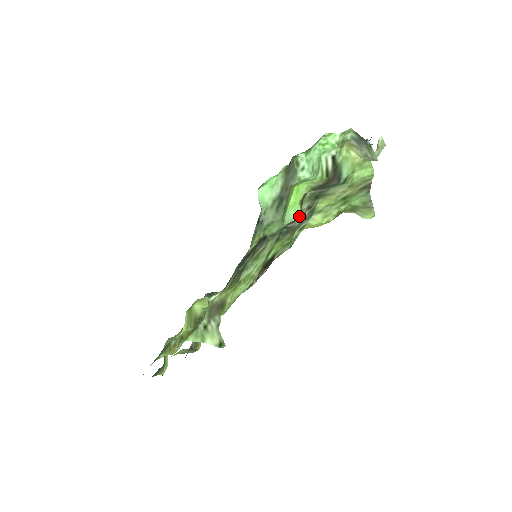
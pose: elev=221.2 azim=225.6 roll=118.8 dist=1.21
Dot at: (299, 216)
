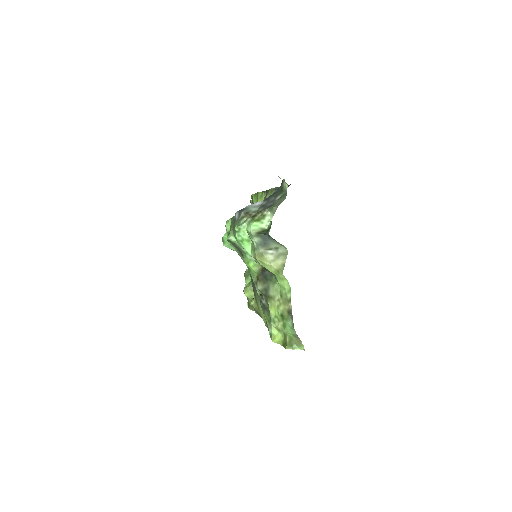
Dot at: (264, 300)
